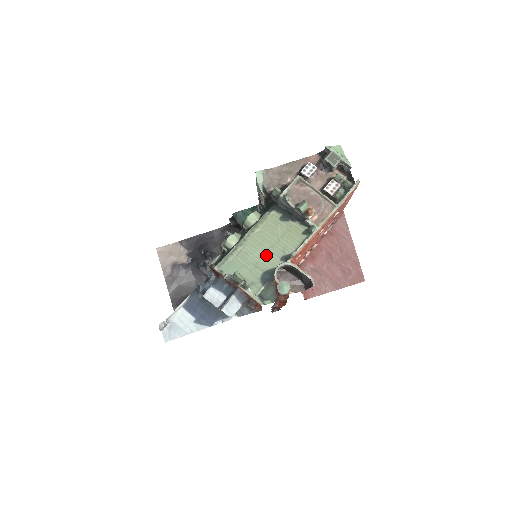
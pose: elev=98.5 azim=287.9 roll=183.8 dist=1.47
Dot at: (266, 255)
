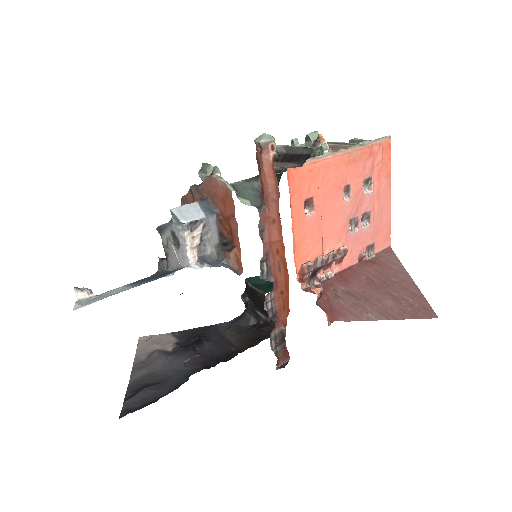
Dot at: occluded
